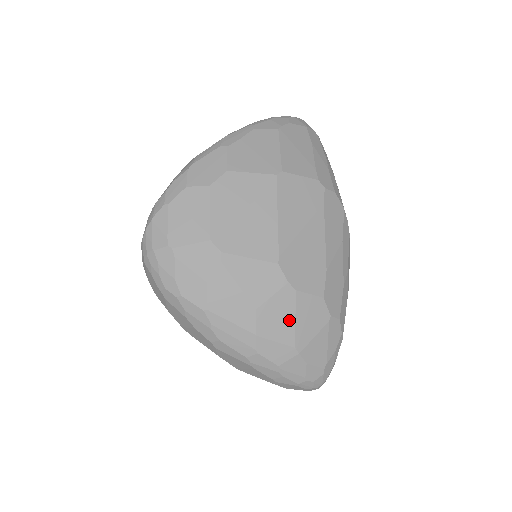
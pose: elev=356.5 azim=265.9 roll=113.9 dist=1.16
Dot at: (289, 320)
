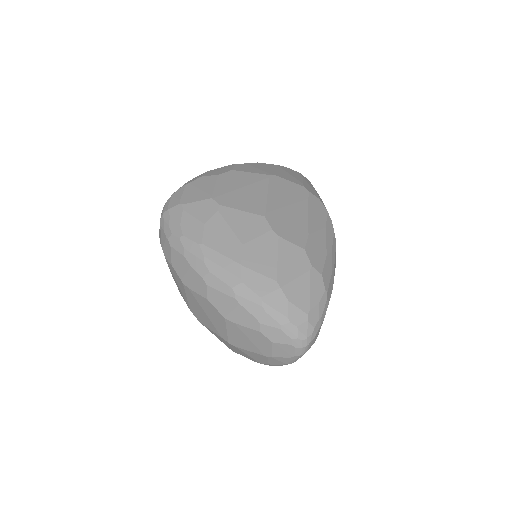
Dot at: (272, 258)
